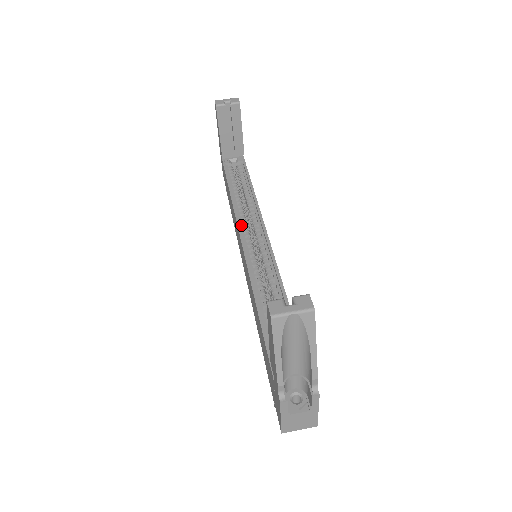
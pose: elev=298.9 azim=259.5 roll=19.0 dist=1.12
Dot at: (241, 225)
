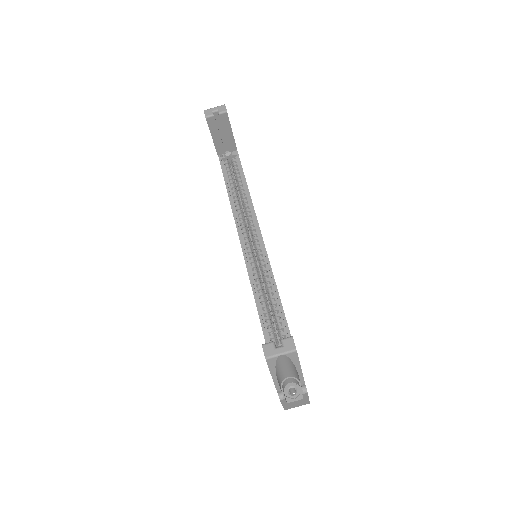
Dot at: (241, 231)
